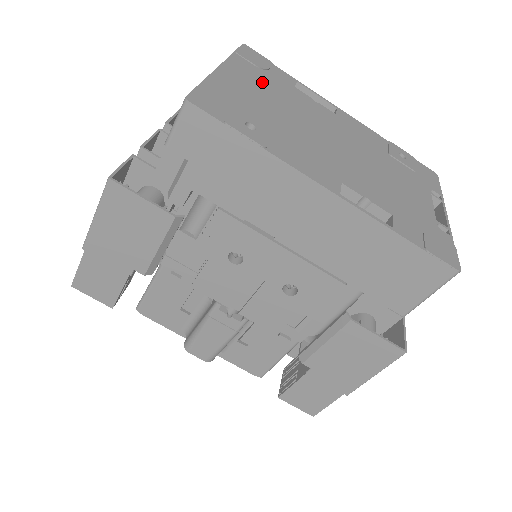
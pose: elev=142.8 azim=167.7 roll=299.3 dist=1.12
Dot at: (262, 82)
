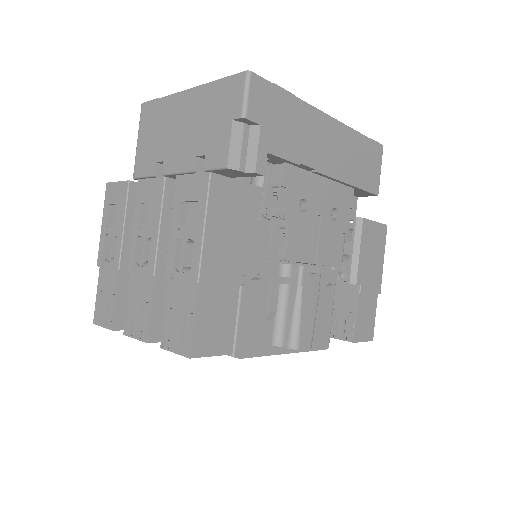
Dot at: occluded
